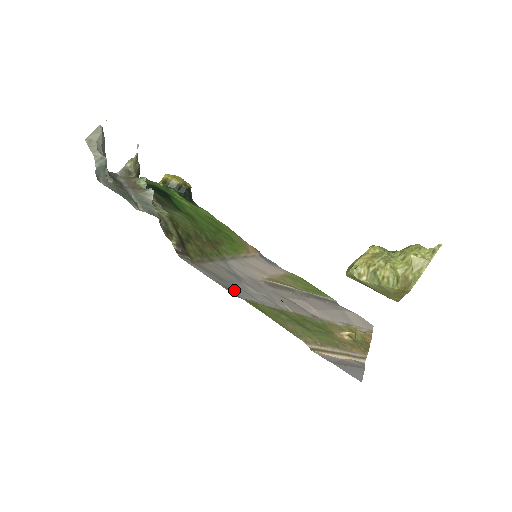
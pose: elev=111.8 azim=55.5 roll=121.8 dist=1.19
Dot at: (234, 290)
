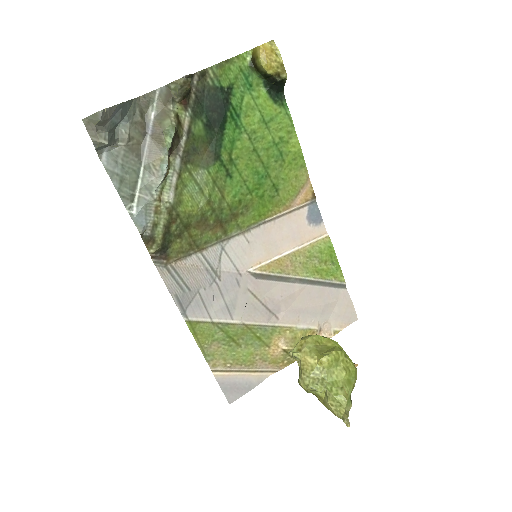
Dot at: (188, 304)
